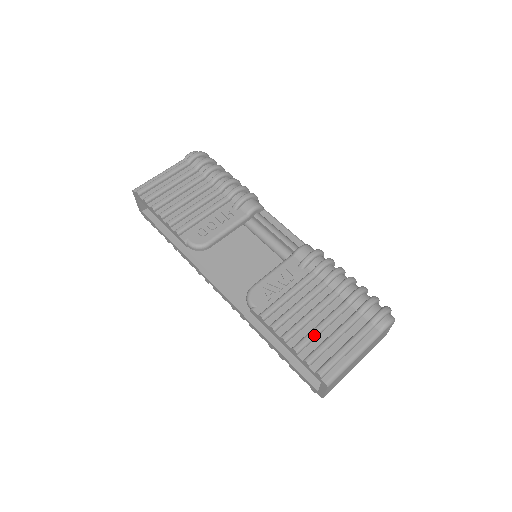
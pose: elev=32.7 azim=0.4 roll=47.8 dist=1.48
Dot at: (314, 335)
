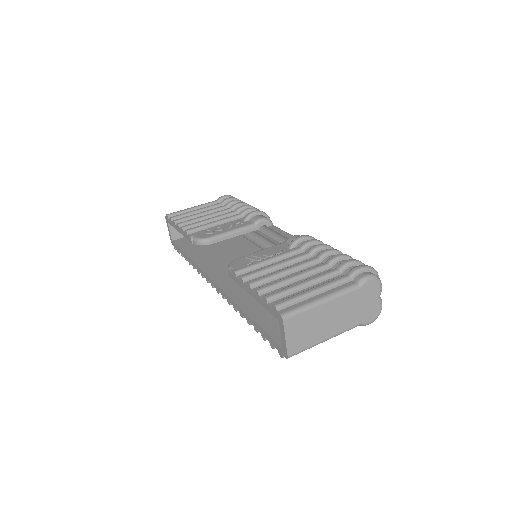
Dot at: (282, 281)
